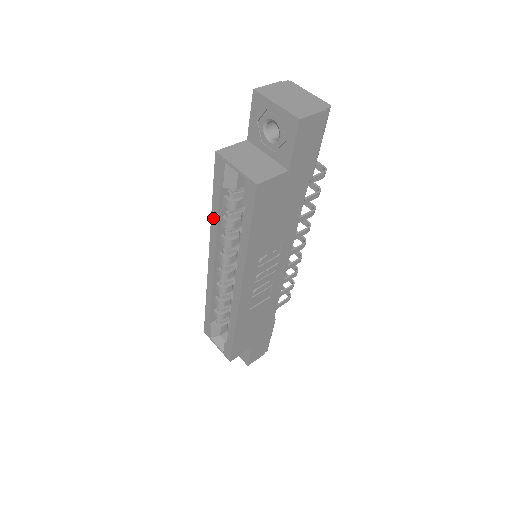
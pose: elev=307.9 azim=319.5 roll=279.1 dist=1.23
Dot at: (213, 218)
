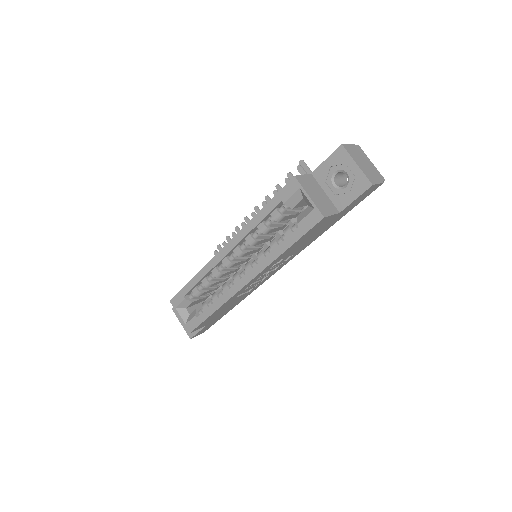
Dot at: (254, 220)
